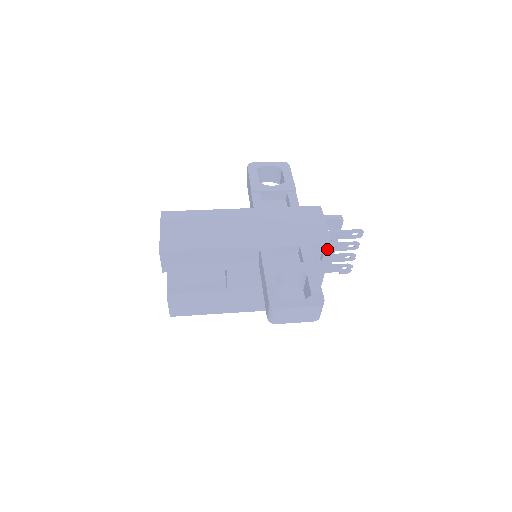
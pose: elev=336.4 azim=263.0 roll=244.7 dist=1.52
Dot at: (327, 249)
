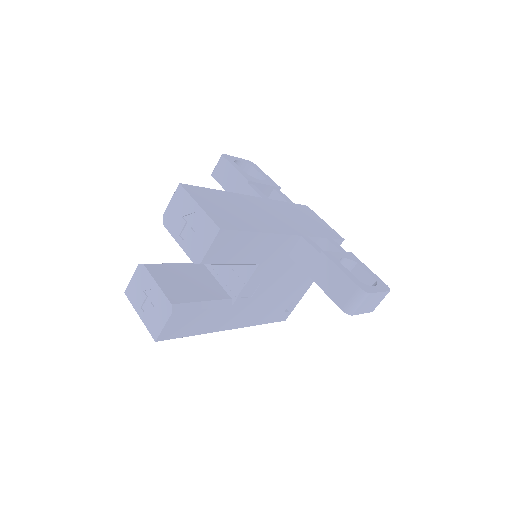
Dot at: occluded
